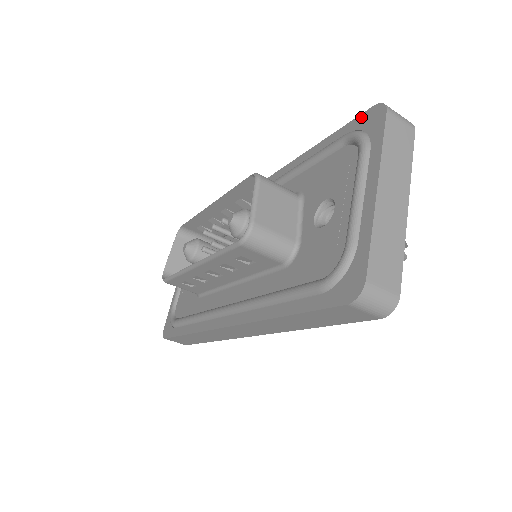
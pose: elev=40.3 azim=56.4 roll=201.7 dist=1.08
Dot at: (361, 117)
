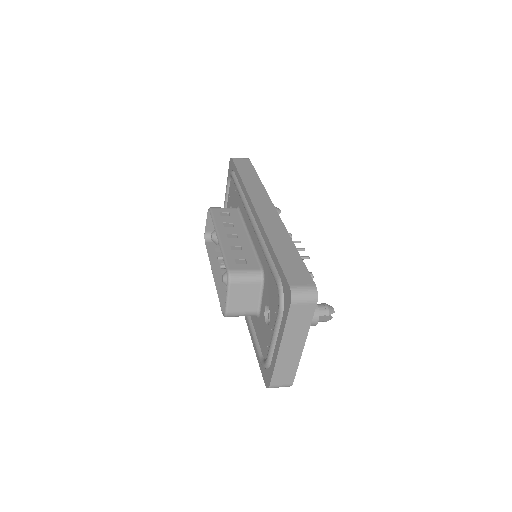
Dot at: (285, 281)
